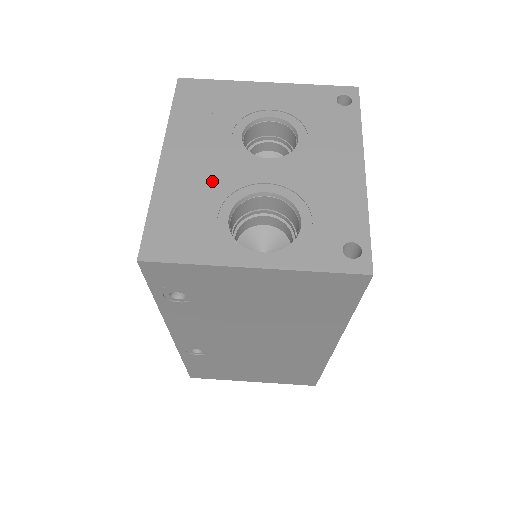
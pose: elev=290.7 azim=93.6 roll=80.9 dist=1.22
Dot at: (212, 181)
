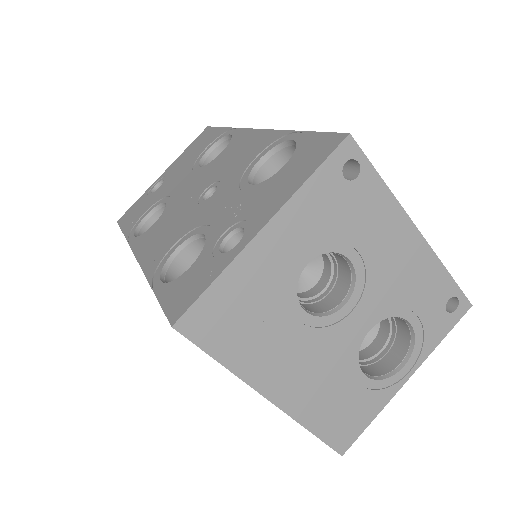
Dot at: (328, 369)
